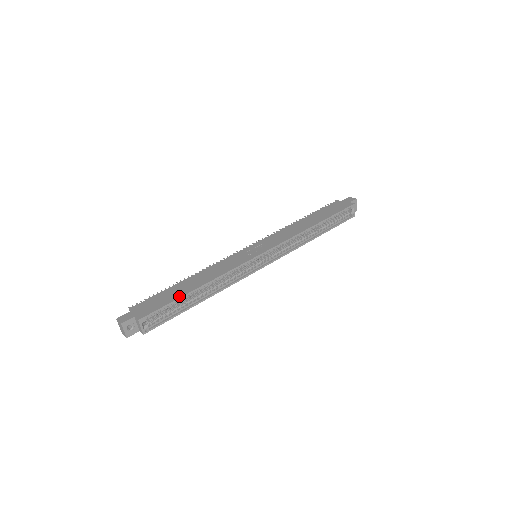
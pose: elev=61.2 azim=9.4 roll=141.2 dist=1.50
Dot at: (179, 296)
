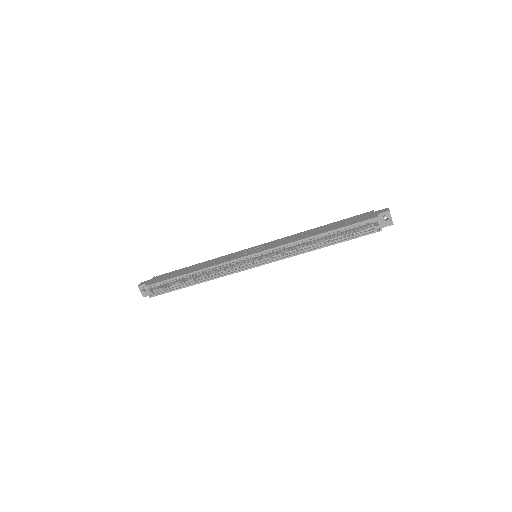
Dot at: (175, 276)
